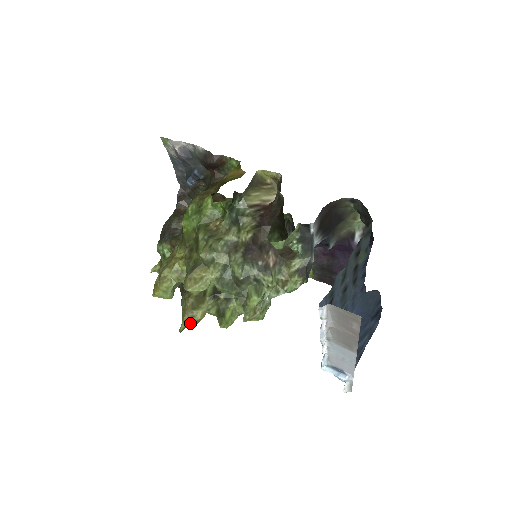
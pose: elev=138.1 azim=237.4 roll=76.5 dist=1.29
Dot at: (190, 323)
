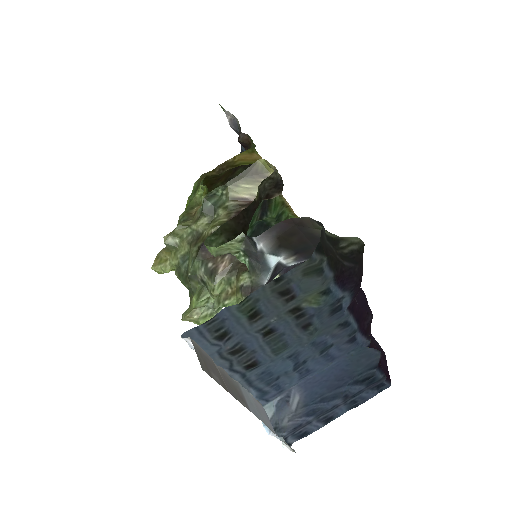
Dot at: occluded
